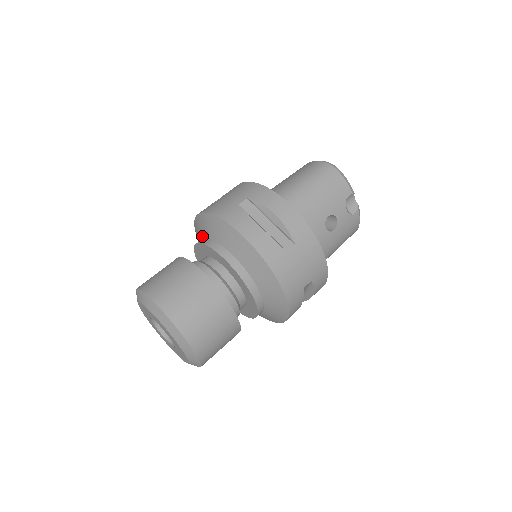
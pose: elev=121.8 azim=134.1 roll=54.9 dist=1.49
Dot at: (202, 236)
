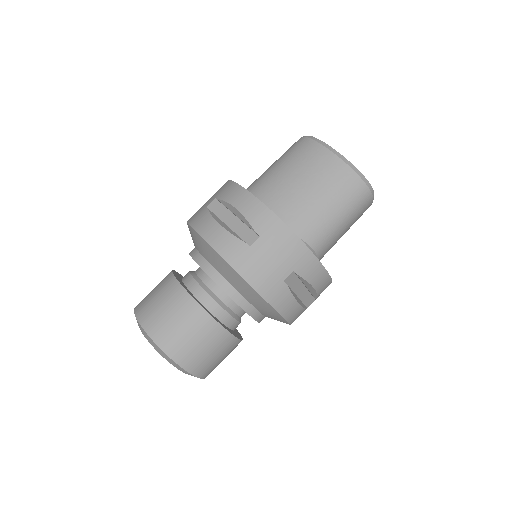
Dot at: (221, 274)
